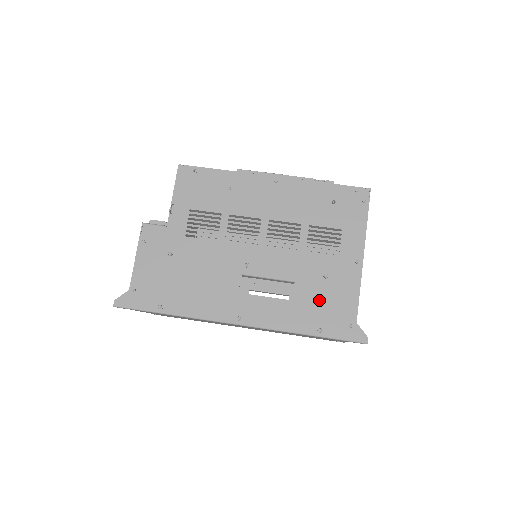
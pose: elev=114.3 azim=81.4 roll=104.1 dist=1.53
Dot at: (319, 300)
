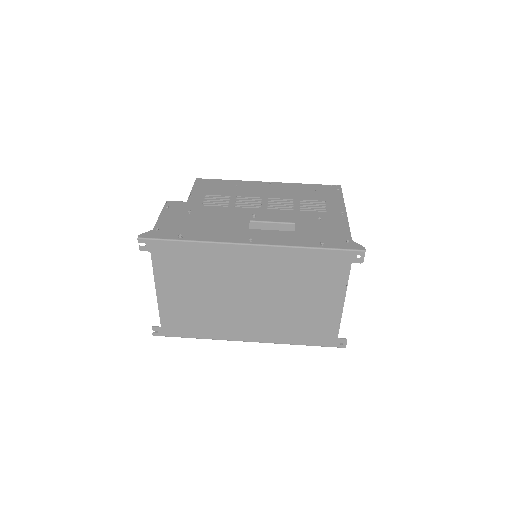
Dot at: (317, 231)
